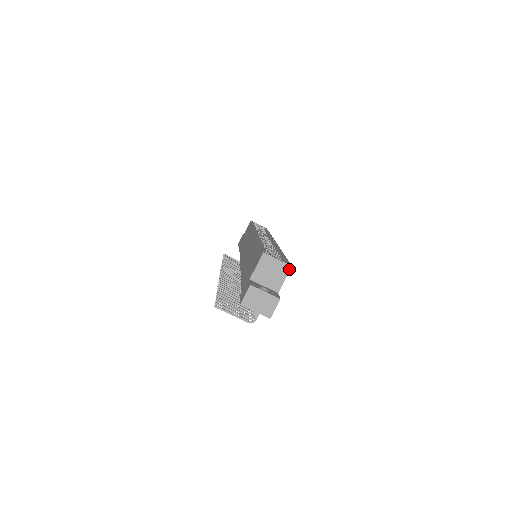
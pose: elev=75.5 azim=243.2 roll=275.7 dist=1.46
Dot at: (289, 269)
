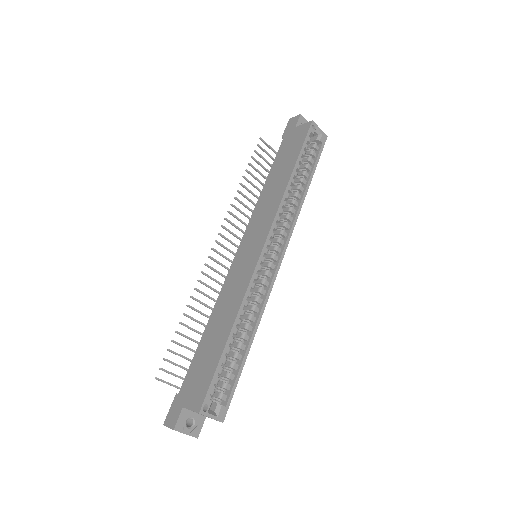
Dot at: occluded
